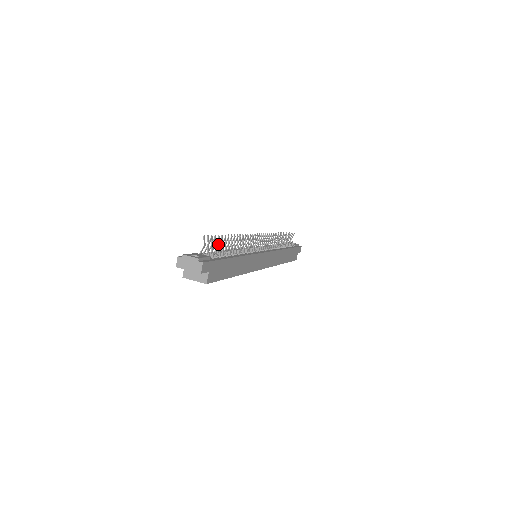
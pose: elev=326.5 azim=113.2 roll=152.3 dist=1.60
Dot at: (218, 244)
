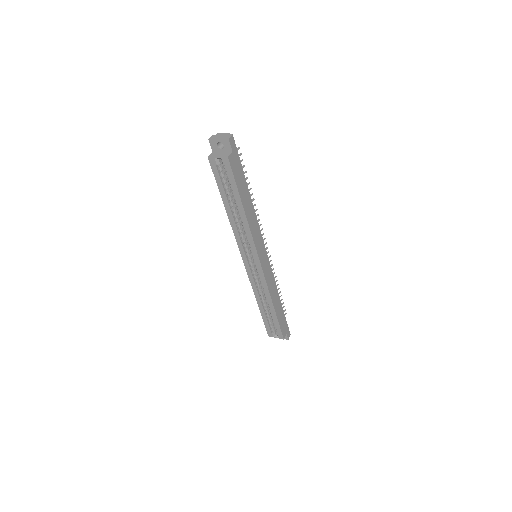
Dot at: occluded
